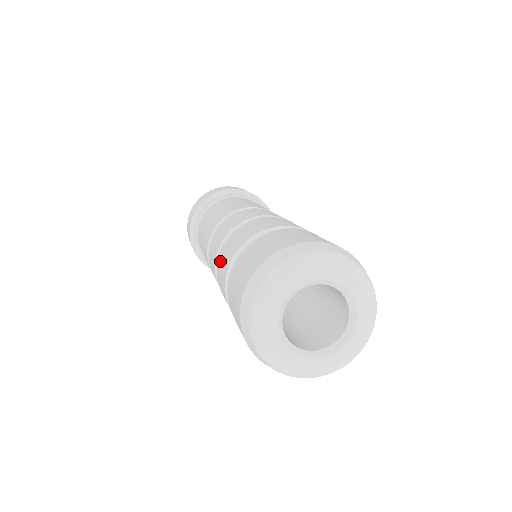
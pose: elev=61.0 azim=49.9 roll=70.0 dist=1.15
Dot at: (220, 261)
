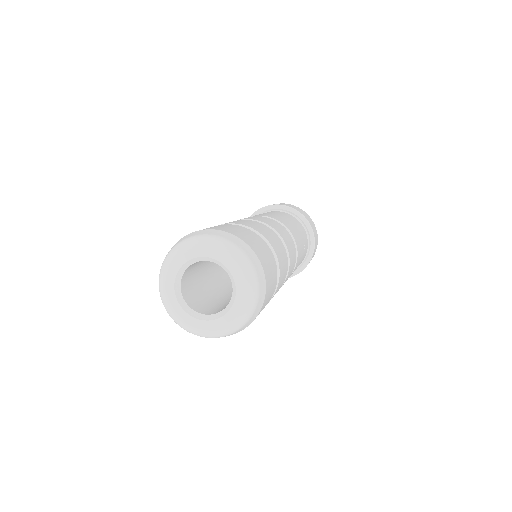
Dot at: occluded
